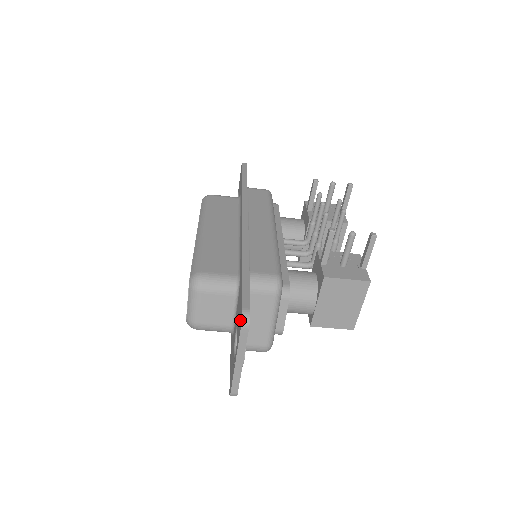
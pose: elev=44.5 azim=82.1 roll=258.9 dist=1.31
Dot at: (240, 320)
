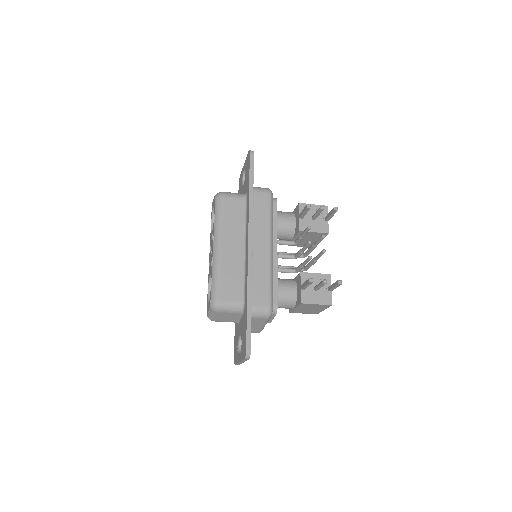
Dot at: (244, 350)
